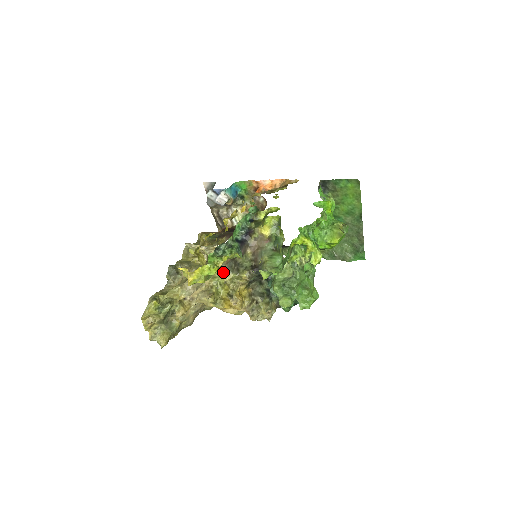
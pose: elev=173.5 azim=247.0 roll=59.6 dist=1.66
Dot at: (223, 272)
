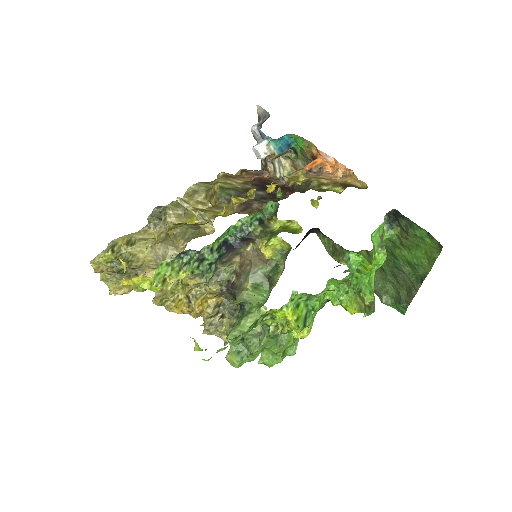
Dot at: occluded
